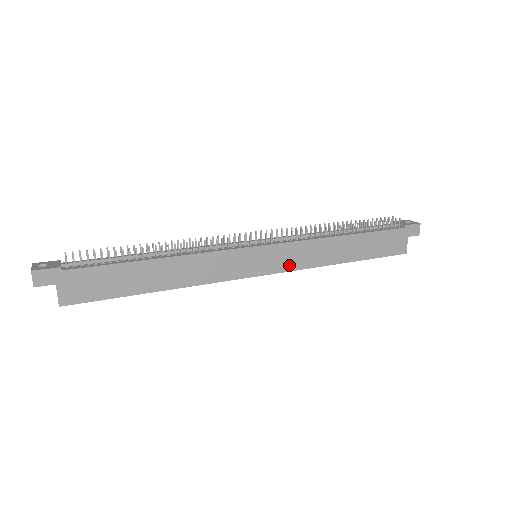
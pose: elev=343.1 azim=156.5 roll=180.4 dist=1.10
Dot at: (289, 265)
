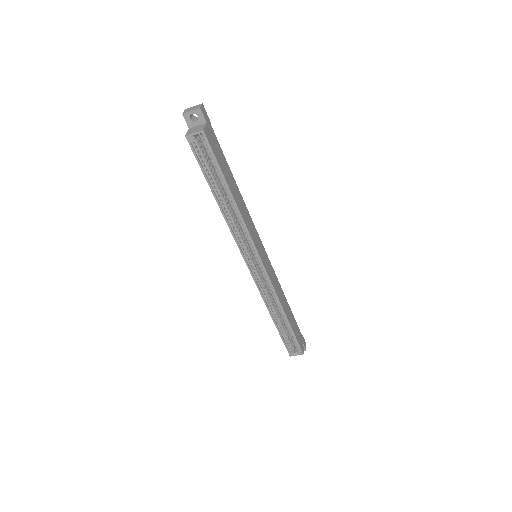
Dot at: (271, 278)
